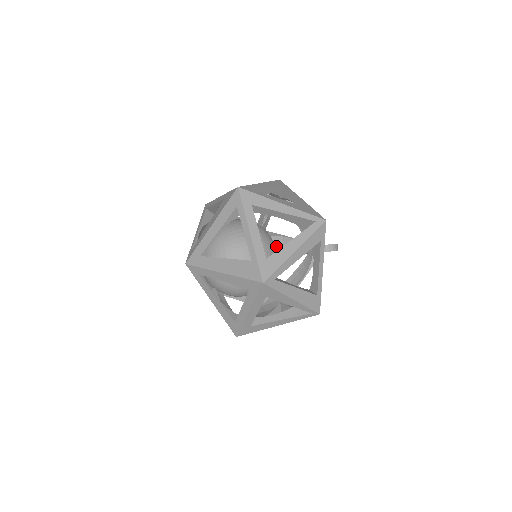
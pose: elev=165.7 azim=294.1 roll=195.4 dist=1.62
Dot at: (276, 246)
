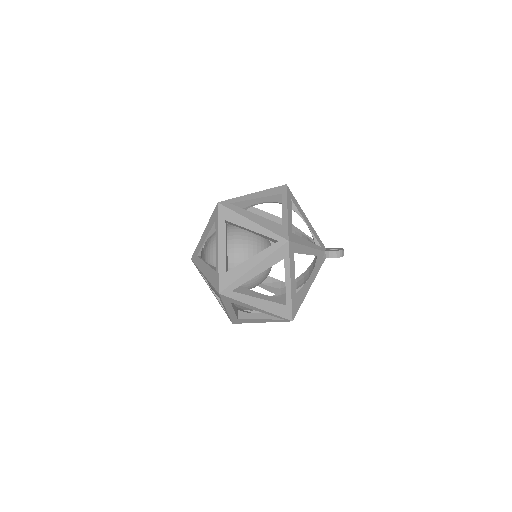
Dot at: occluded
